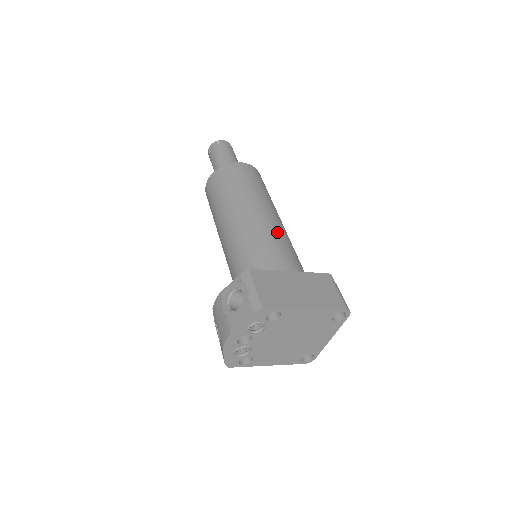
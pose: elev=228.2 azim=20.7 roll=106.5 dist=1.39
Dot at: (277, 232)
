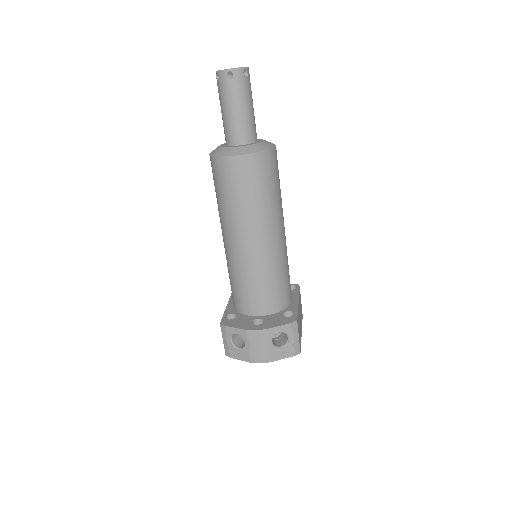
Dot at: occluded
